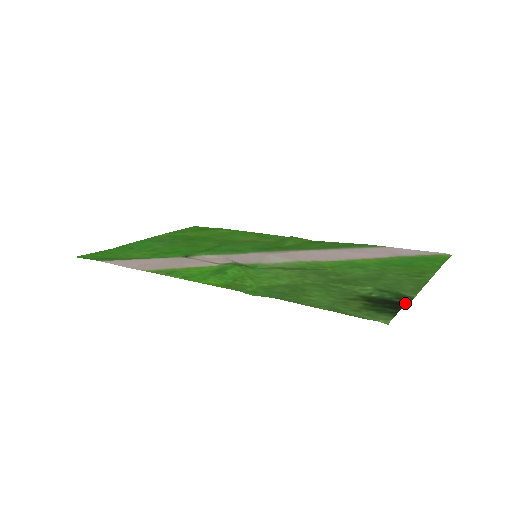
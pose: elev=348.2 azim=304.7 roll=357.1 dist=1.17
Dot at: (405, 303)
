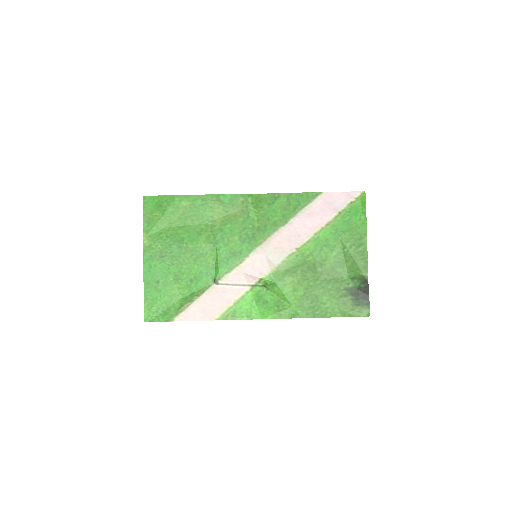
Dot at: (367, 288)
